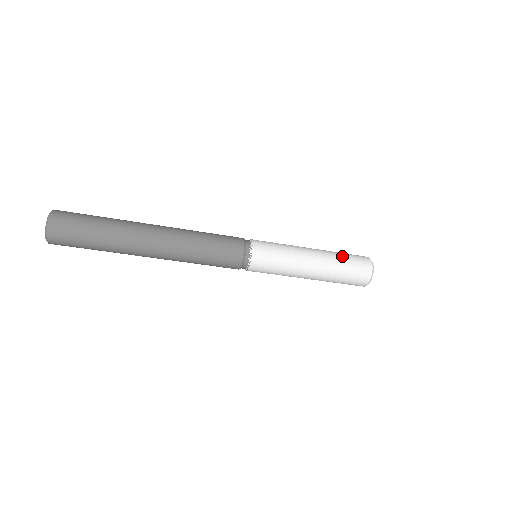
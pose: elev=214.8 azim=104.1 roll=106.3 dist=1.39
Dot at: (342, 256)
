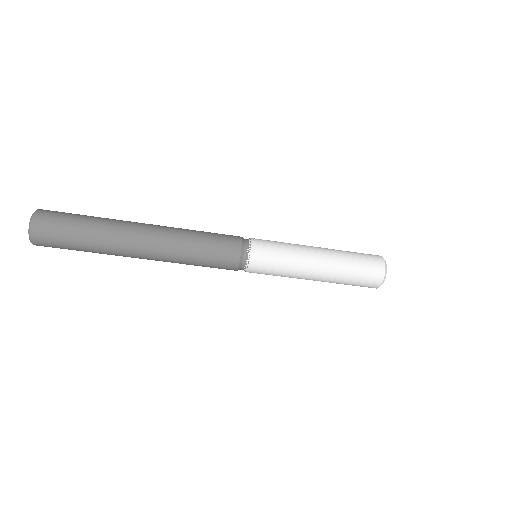
Dot at: (348, 251)
